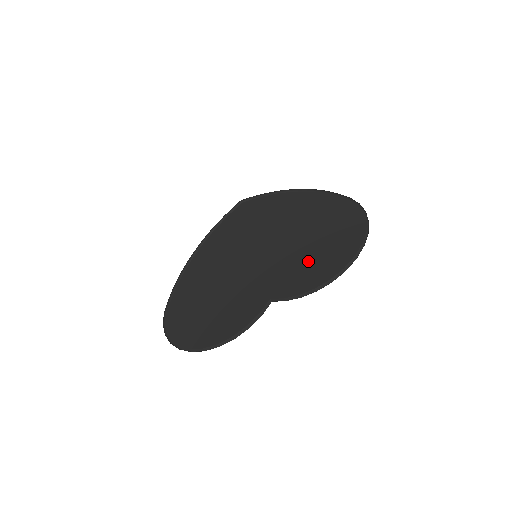
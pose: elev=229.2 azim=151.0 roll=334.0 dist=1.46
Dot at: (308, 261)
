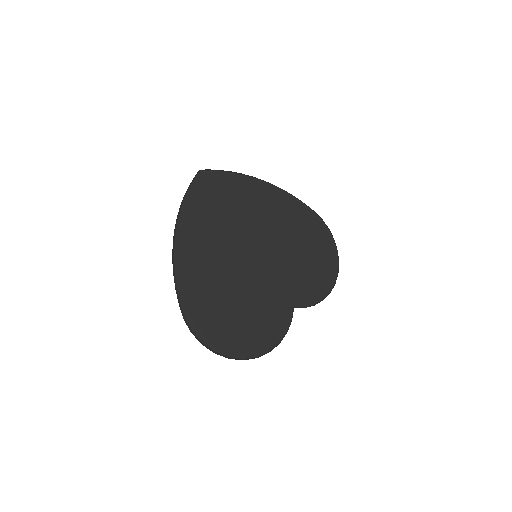
Dot at: (304, 270)
